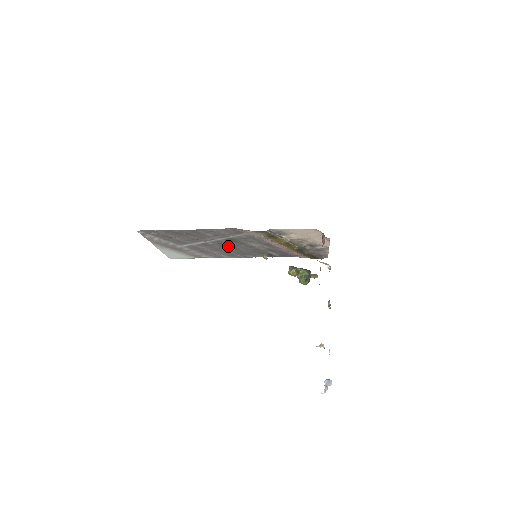
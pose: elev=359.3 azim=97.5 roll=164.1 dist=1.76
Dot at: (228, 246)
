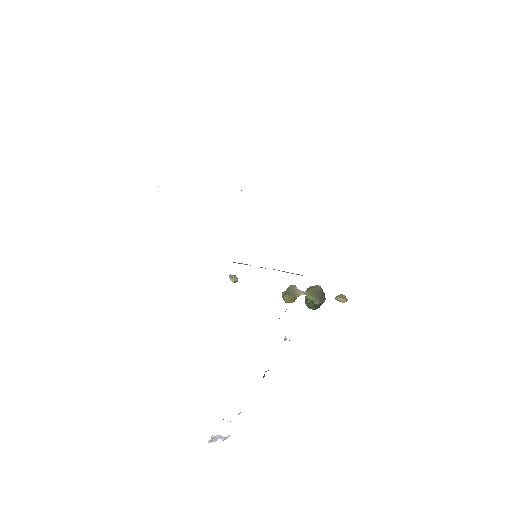
Dot at: occluded
